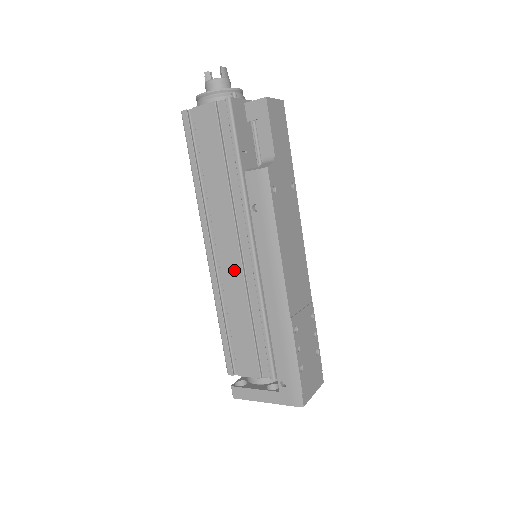
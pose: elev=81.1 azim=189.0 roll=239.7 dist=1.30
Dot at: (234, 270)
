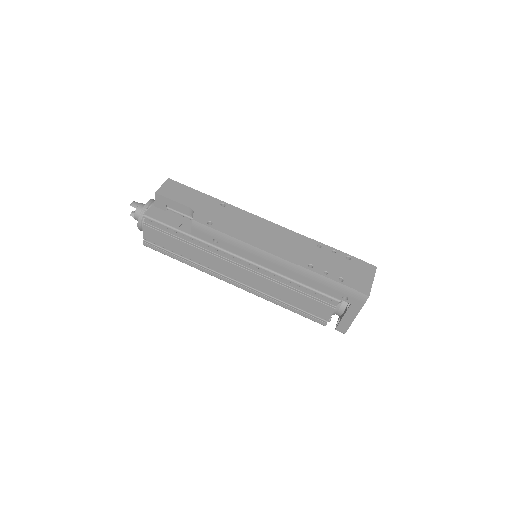
Dot at: (251, 278)
